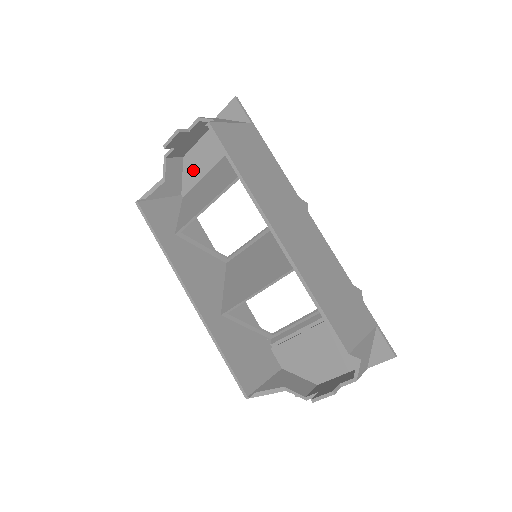
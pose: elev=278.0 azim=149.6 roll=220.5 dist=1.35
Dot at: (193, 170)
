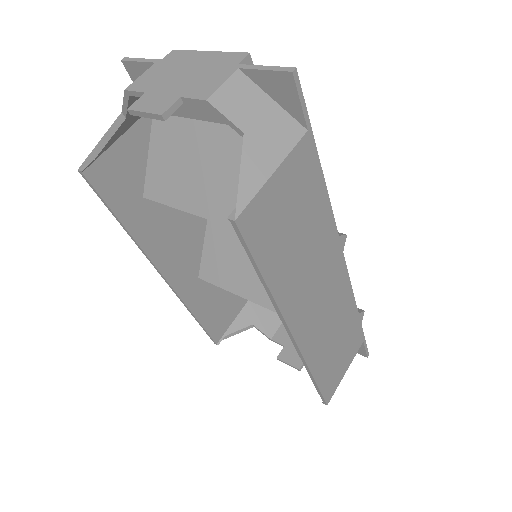
Dot at: occluded
